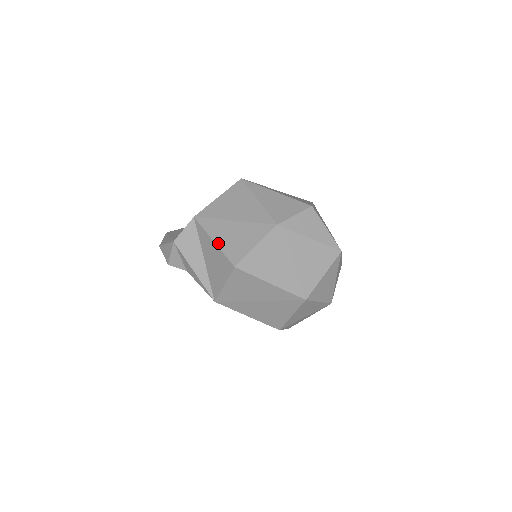
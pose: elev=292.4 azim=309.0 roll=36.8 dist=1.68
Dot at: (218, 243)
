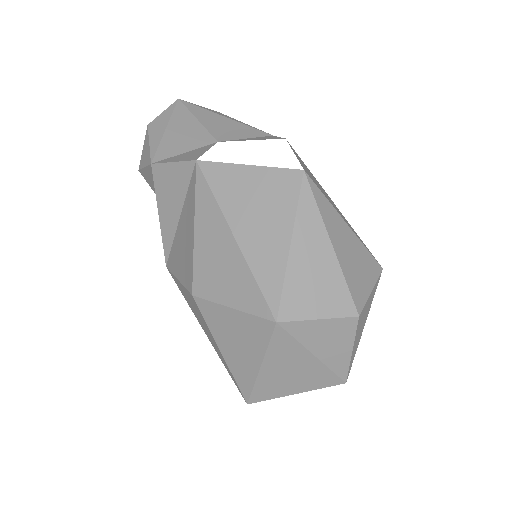
Dot at: (197, 239)
